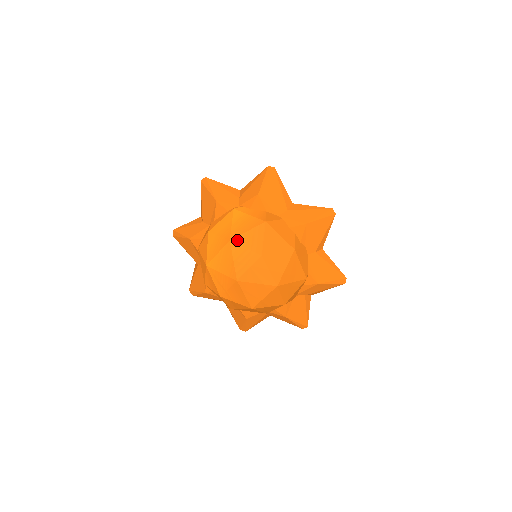
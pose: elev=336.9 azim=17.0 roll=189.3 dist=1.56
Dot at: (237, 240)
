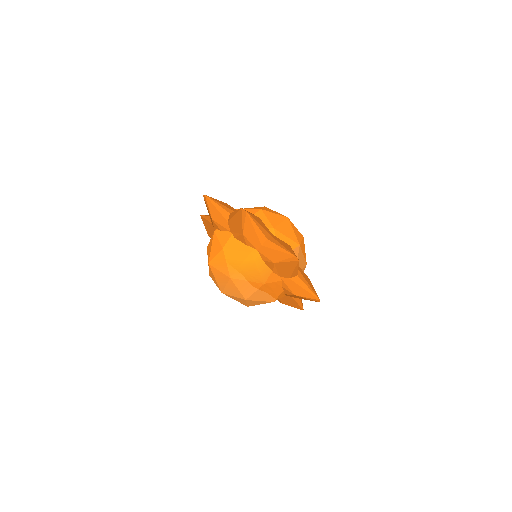
Dot at: (236, 281)
